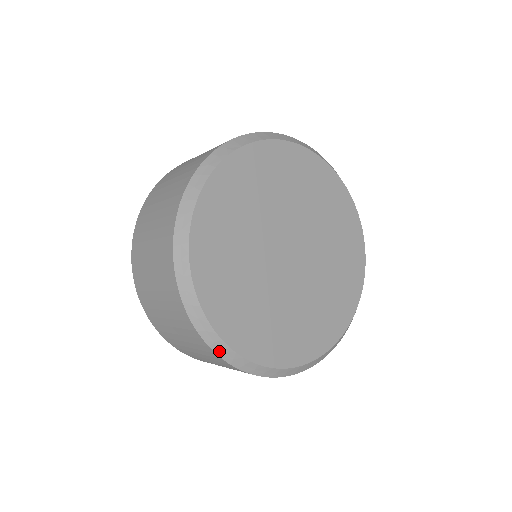
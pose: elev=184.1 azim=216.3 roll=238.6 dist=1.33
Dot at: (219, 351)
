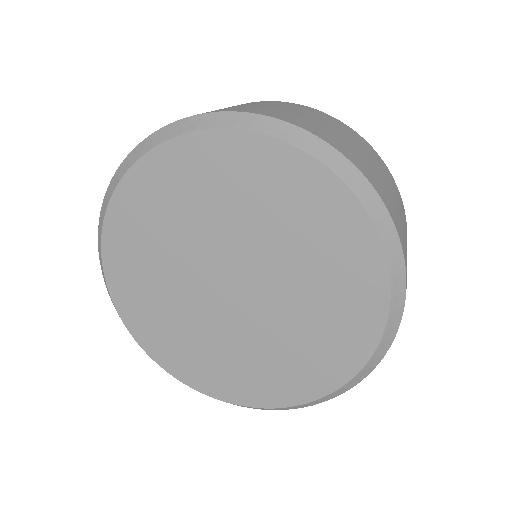
Dot at: occluded
